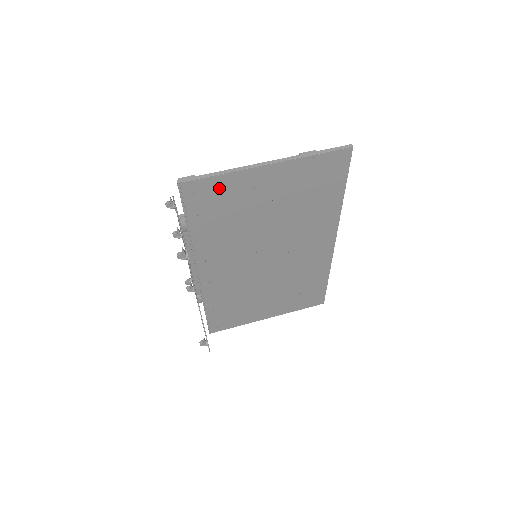
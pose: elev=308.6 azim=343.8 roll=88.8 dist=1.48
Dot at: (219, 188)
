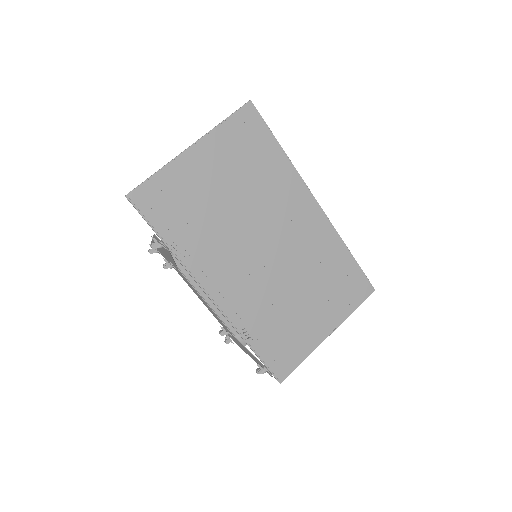
Dot at: (165, 187)
